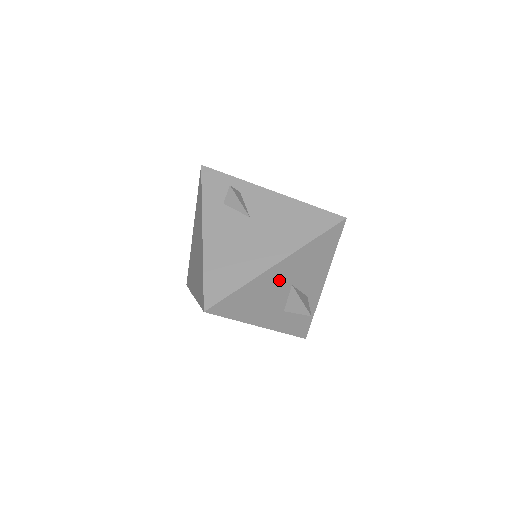
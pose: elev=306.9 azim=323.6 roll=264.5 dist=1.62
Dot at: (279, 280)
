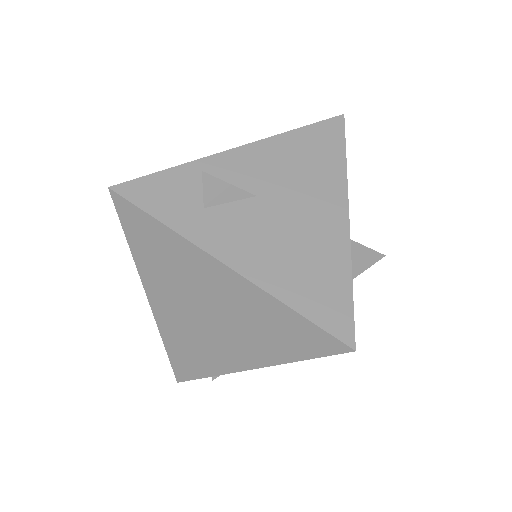
Dot at: occluded
